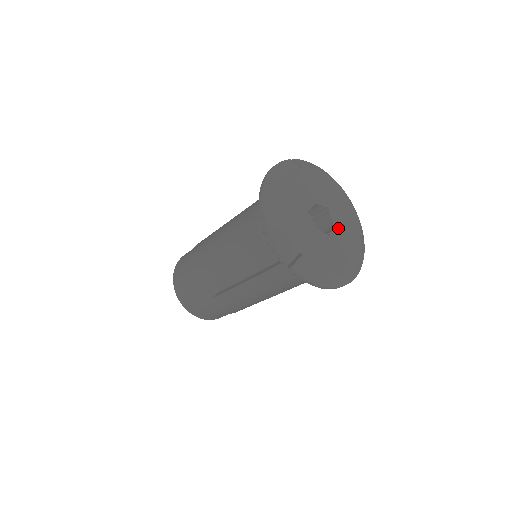
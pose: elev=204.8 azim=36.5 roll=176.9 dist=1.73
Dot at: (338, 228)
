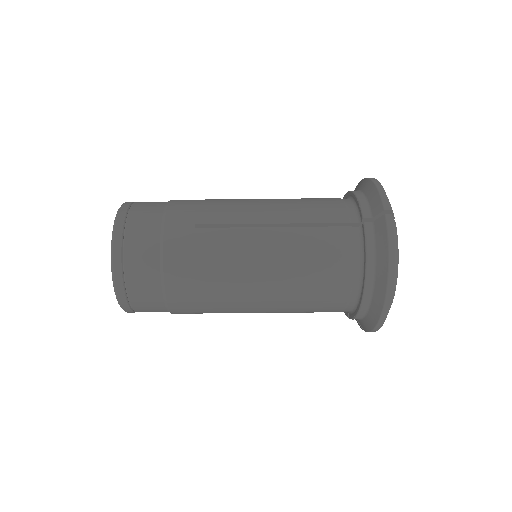
Dot at: occluded
